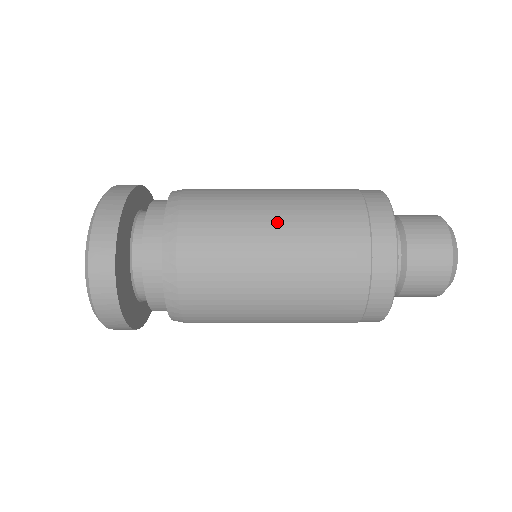
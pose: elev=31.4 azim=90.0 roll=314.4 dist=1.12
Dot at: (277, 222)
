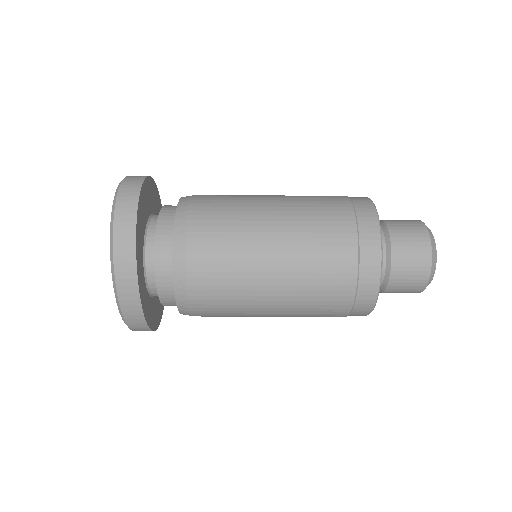
Dot at: occluded
